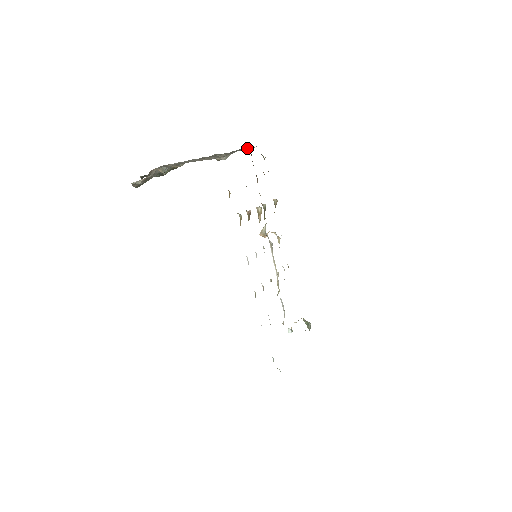
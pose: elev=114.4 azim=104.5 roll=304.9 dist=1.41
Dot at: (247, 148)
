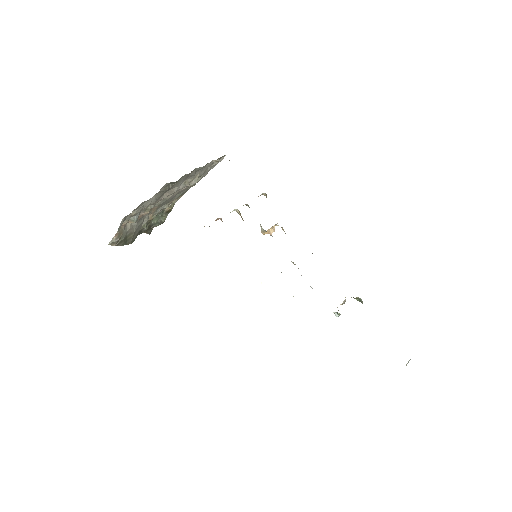
Dot at: (212, 162)
